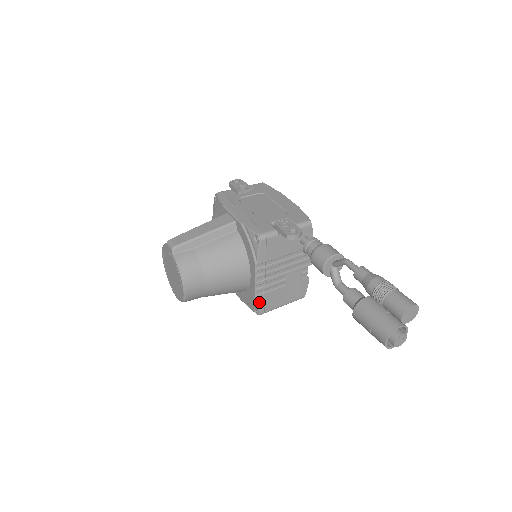
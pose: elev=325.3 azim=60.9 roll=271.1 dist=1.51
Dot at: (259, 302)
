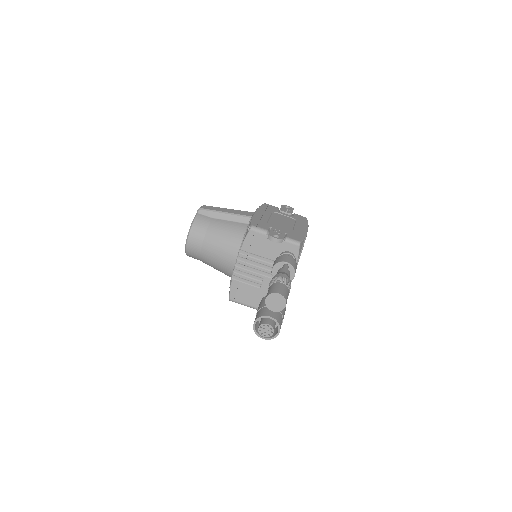
Dot at: (233, 287)
